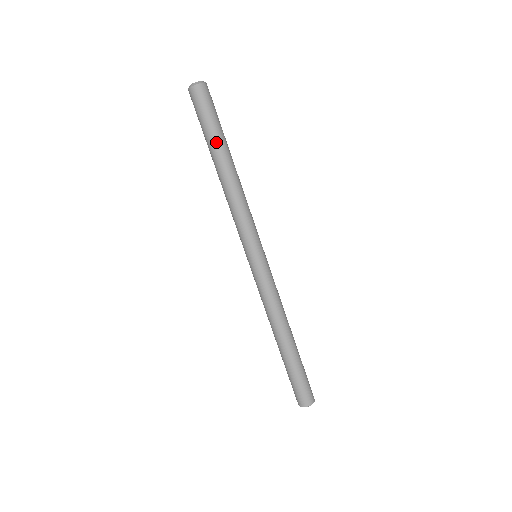
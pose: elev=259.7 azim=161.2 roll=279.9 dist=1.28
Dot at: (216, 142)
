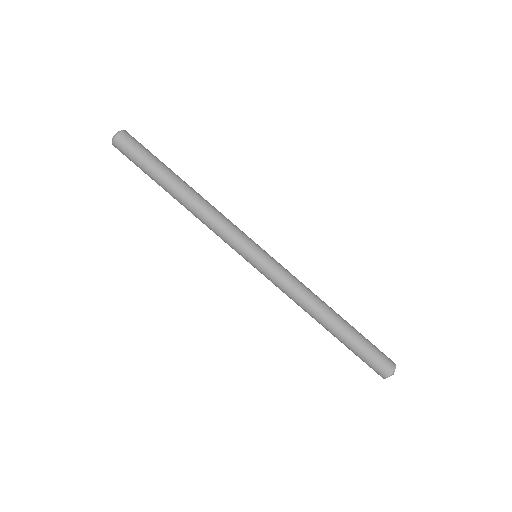
Dot at: (164, 170)
